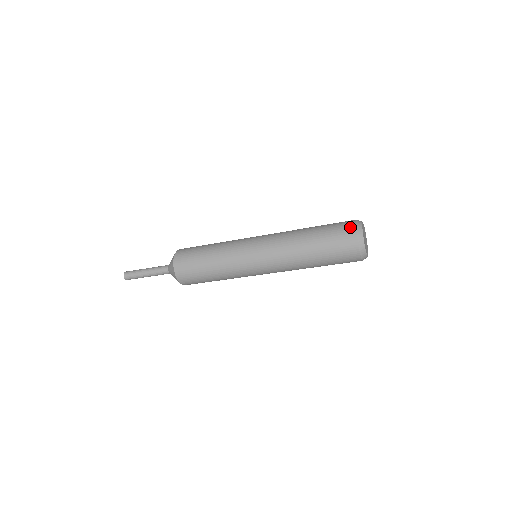
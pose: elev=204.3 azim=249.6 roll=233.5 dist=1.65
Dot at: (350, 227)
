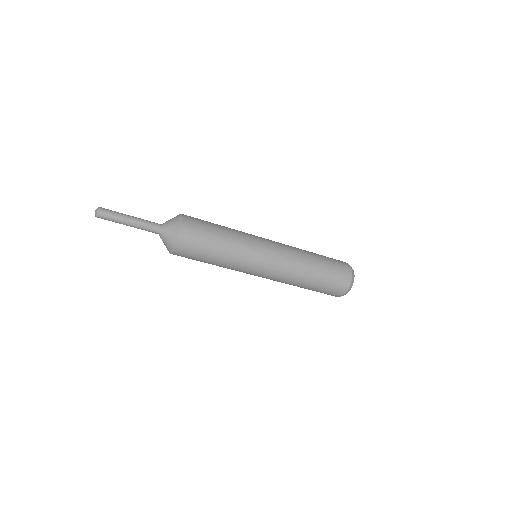
Dot at: occluded
